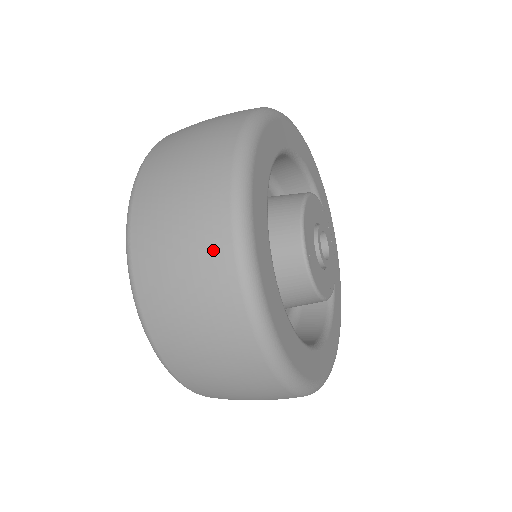
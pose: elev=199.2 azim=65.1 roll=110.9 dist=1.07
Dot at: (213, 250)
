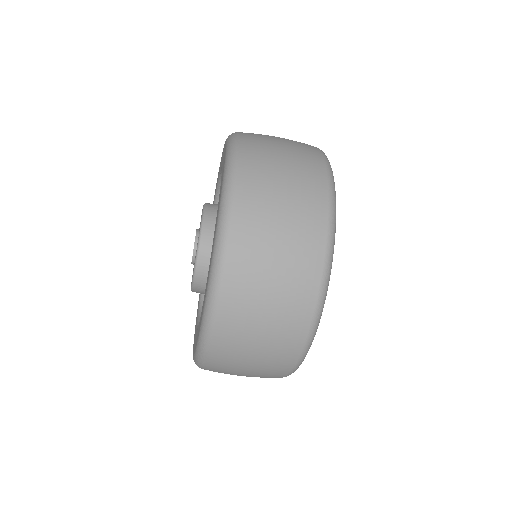
Dot at: (313, 178)
